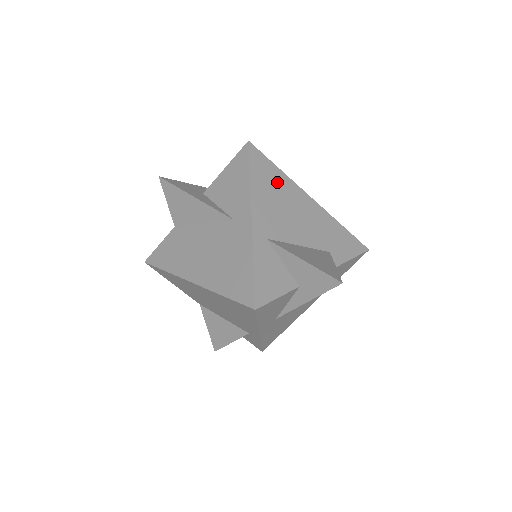
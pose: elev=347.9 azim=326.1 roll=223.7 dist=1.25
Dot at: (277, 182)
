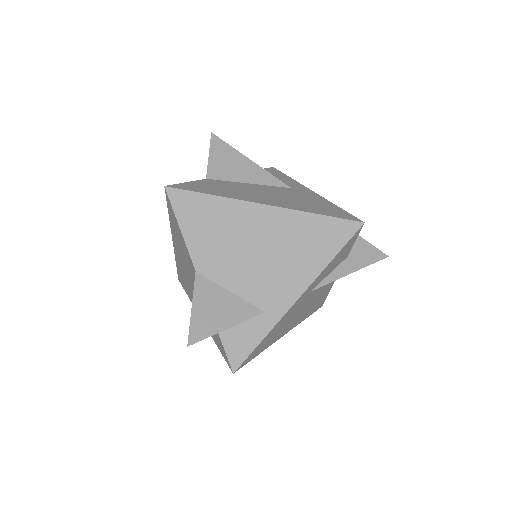
Dot at: occluded
